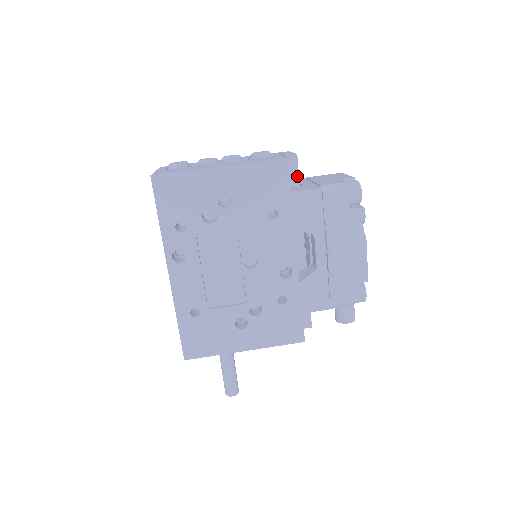
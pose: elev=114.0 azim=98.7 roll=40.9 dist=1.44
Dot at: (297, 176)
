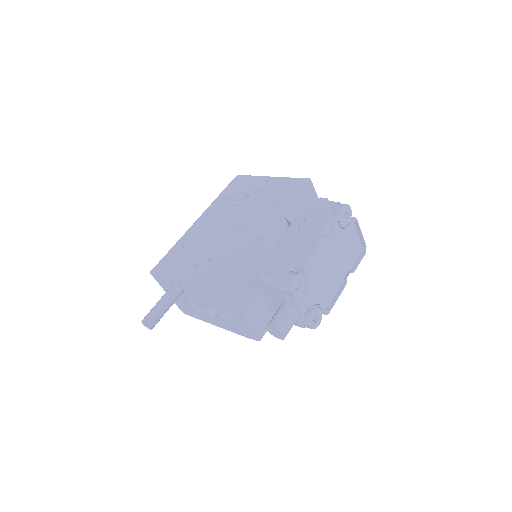
Dot at: occluded
